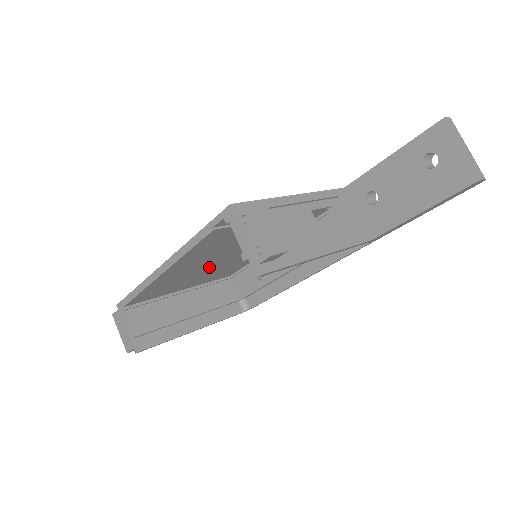
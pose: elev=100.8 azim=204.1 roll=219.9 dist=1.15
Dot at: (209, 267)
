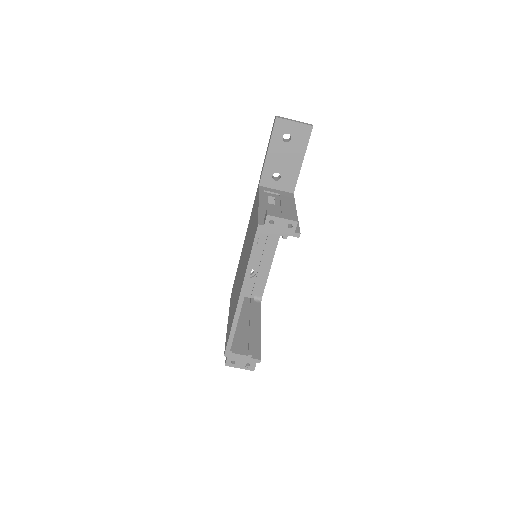
Dot at: occluded
